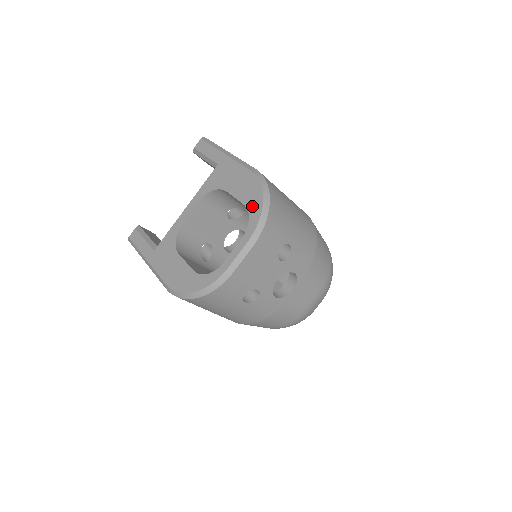
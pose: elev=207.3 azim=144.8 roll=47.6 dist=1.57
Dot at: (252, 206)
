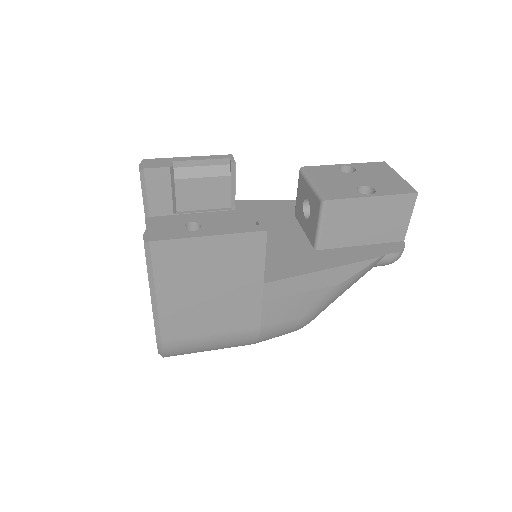
Dot at: occluded
